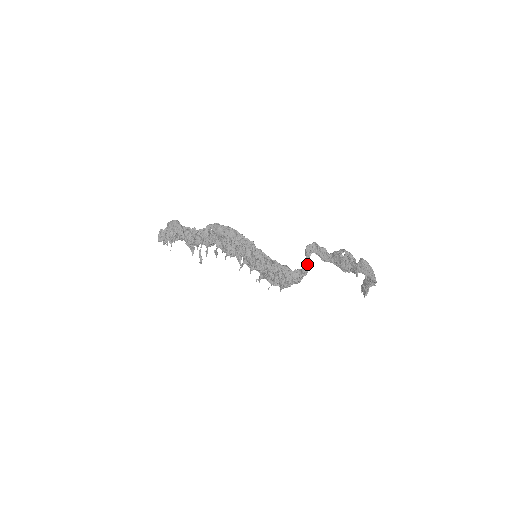
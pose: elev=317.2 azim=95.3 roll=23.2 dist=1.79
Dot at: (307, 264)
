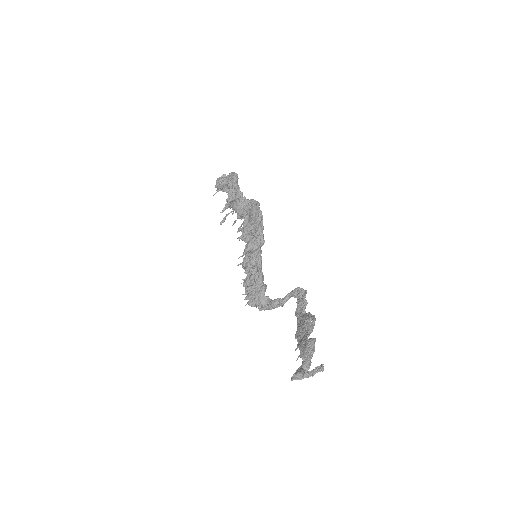
Dot at: (279, 300)
